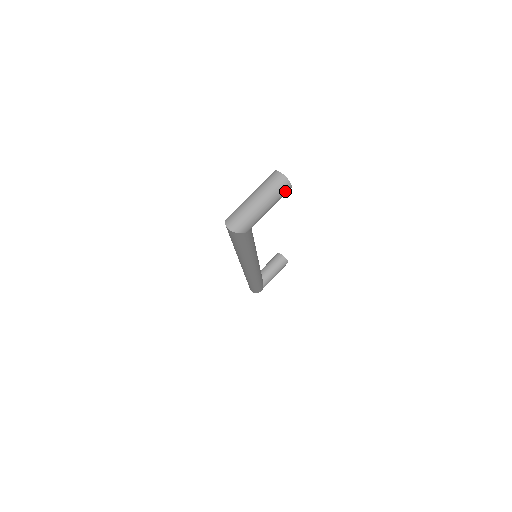
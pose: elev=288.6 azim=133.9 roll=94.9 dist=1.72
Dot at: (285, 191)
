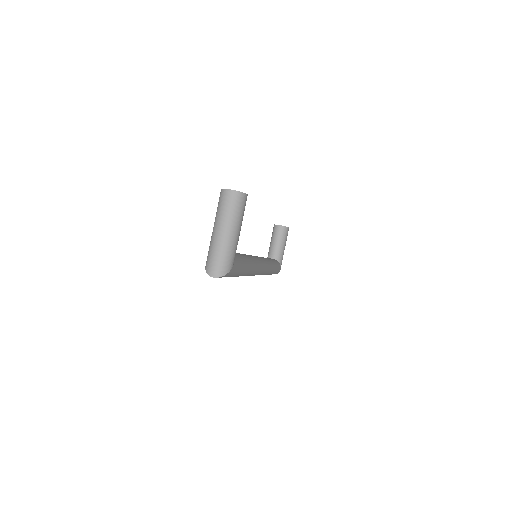
Dot at: (244, 204)
